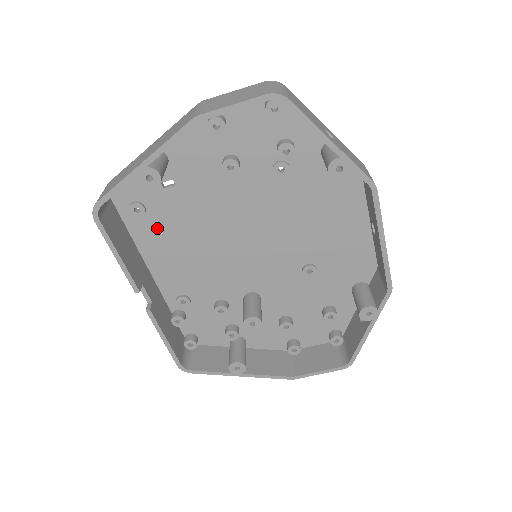
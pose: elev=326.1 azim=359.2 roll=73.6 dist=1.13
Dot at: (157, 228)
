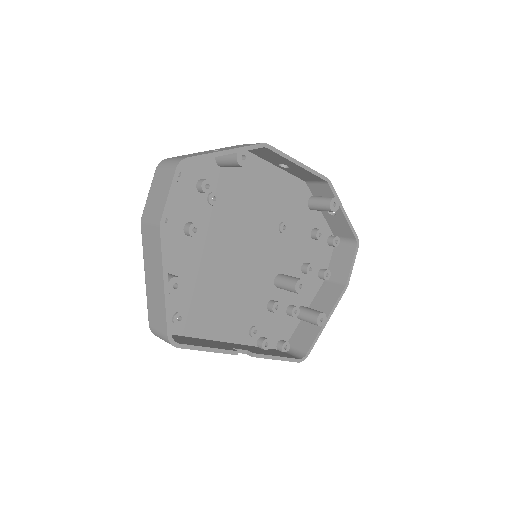
Dot at: (198, 314)
